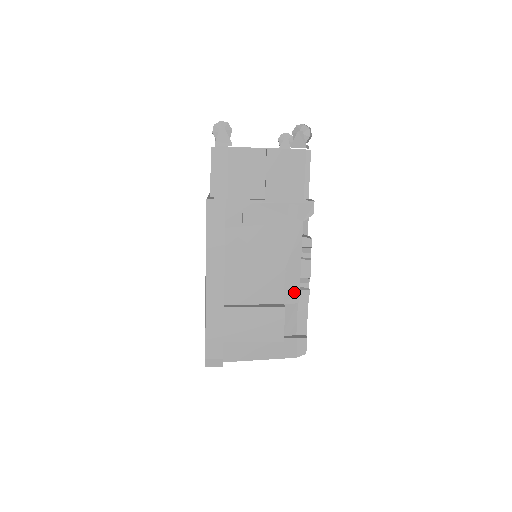
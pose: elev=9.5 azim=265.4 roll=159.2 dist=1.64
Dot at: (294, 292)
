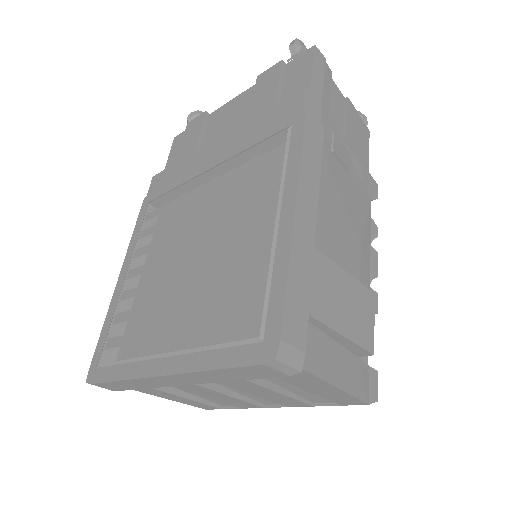
Dot at: (366, 286)
